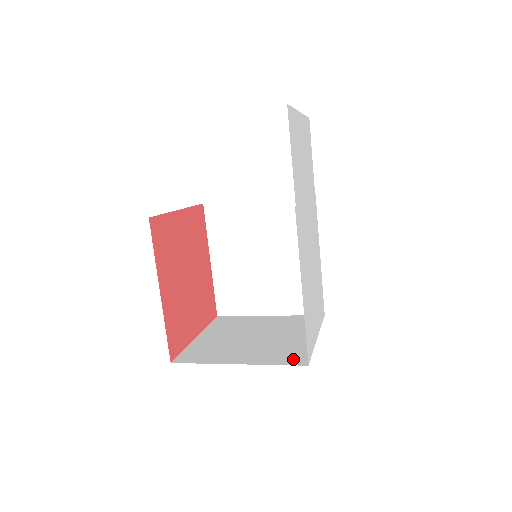
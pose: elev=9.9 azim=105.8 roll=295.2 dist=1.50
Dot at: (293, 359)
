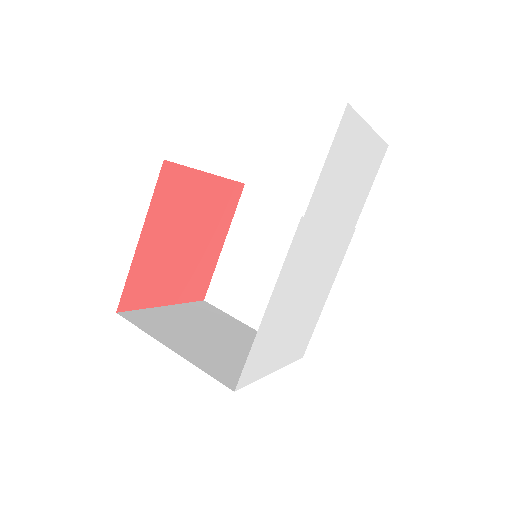
Dot at: (227, 377)
